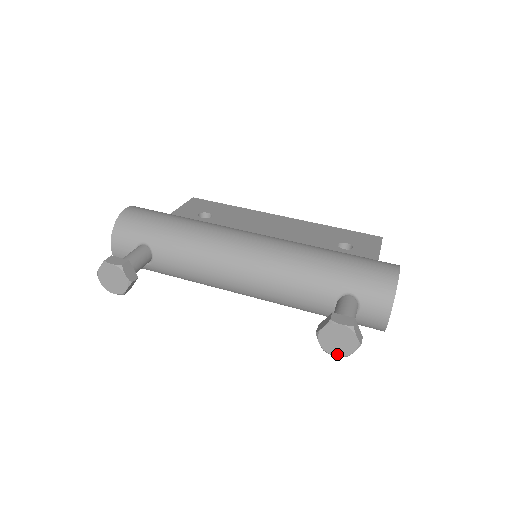
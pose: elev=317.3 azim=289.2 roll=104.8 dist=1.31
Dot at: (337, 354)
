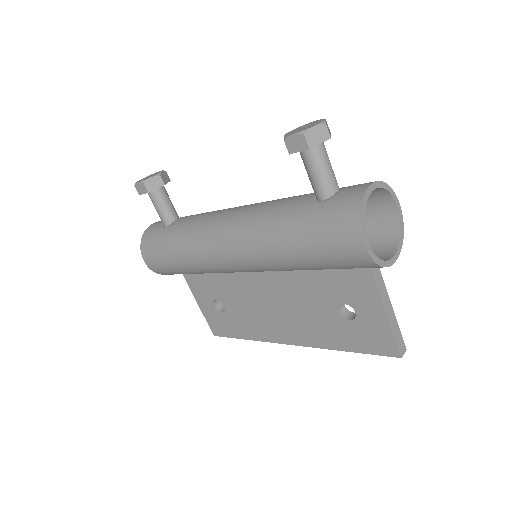
Dot at: (296, 133)
